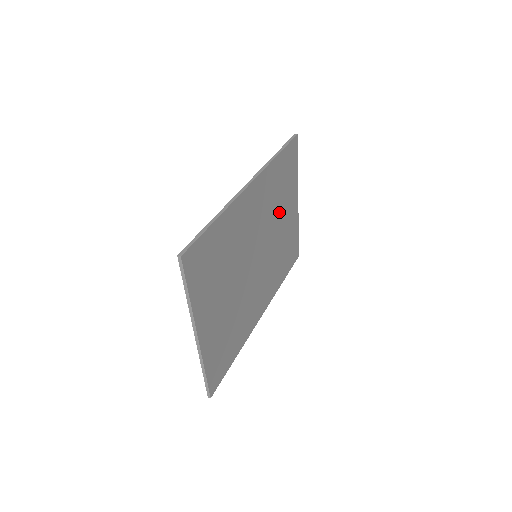
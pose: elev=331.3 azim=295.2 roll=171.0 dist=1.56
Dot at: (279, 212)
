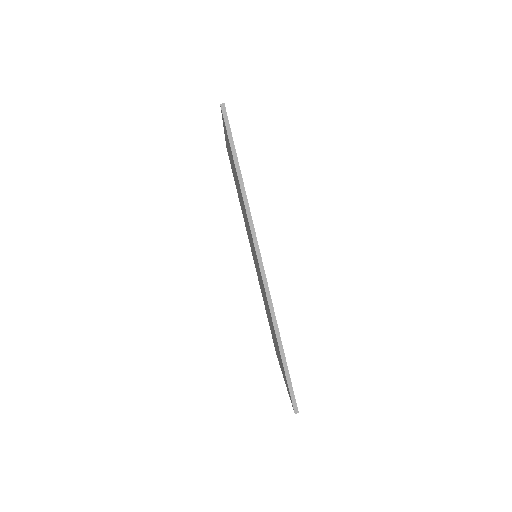
Dot at: occluded
